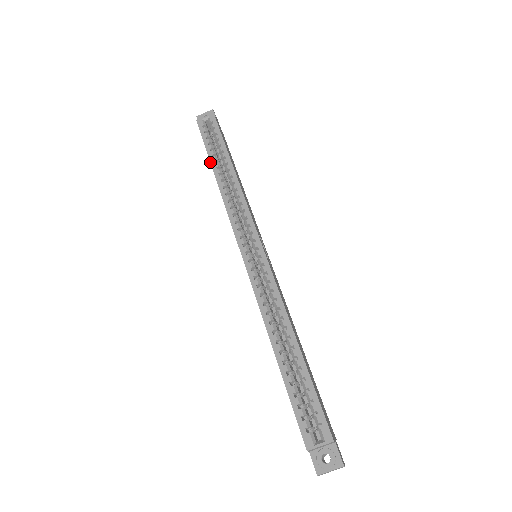
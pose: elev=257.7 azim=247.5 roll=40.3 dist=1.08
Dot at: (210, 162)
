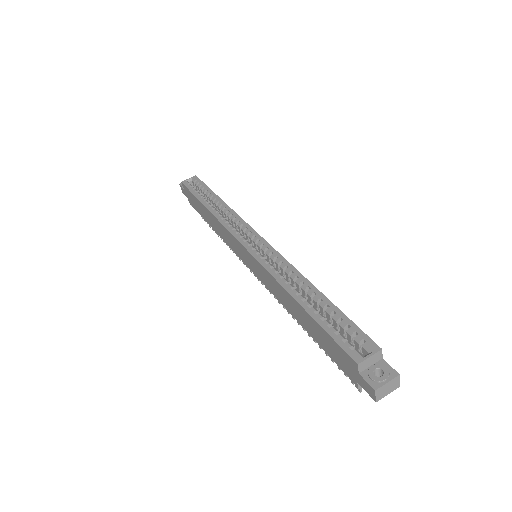
Dot at: (199, 201)
